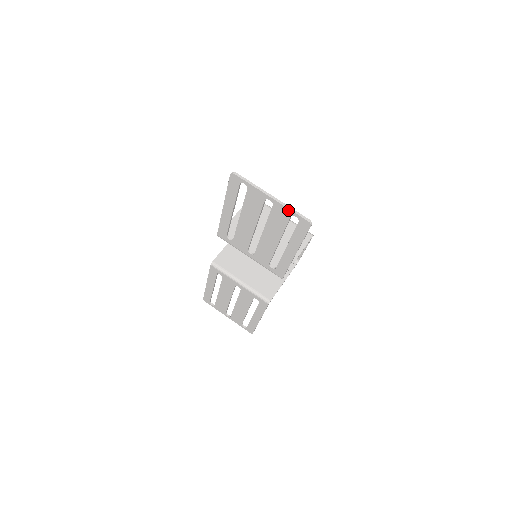
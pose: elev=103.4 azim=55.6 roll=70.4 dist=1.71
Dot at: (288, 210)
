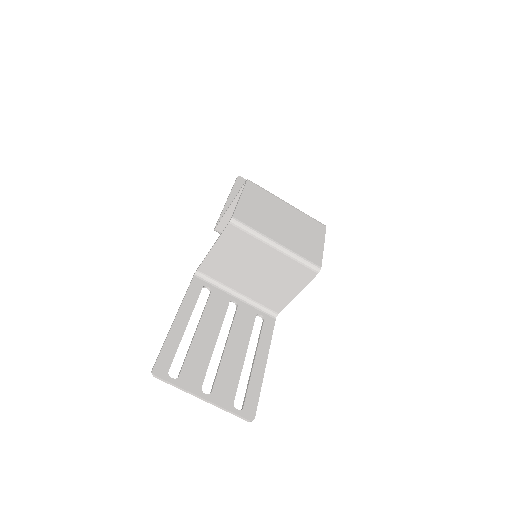
Dot at: (225, 408)
